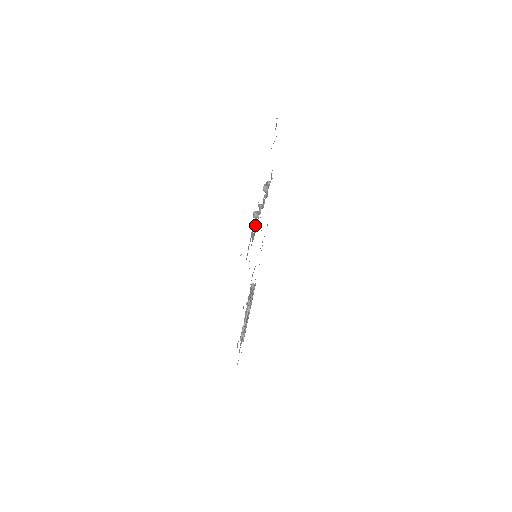
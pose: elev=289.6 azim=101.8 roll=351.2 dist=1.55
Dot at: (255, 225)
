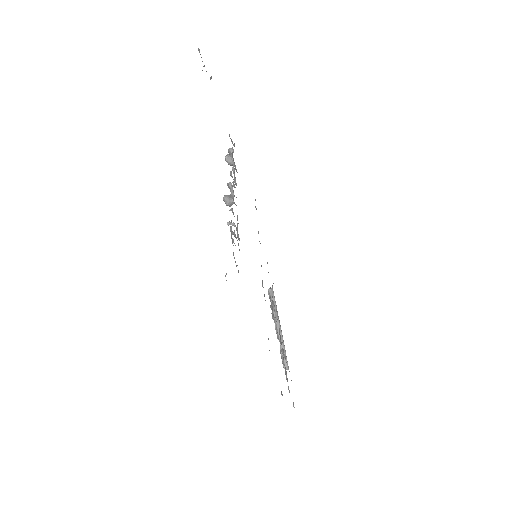
Dot at: occluded
